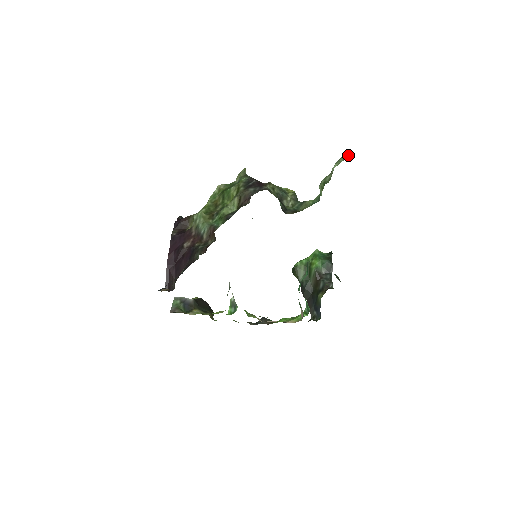
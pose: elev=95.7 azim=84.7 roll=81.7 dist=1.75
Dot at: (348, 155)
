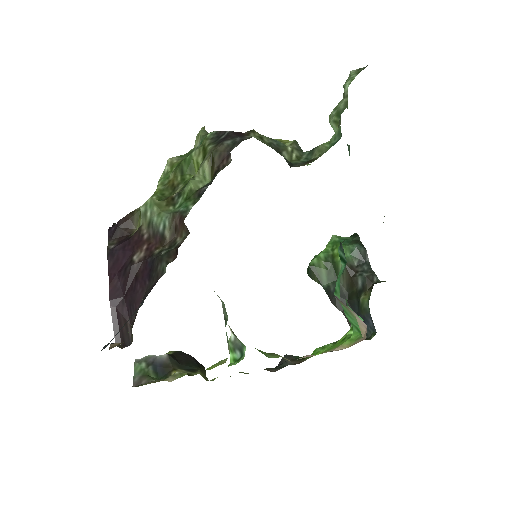
Dot at: (360, 68)
